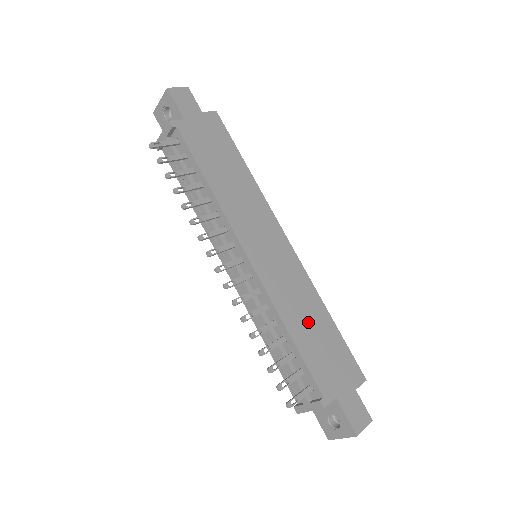
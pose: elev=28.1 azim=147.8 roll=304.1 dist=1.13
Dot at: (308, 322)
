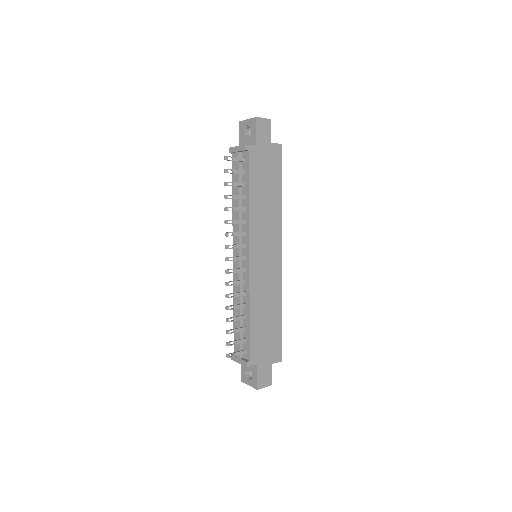
Dot at: (265, 313)
